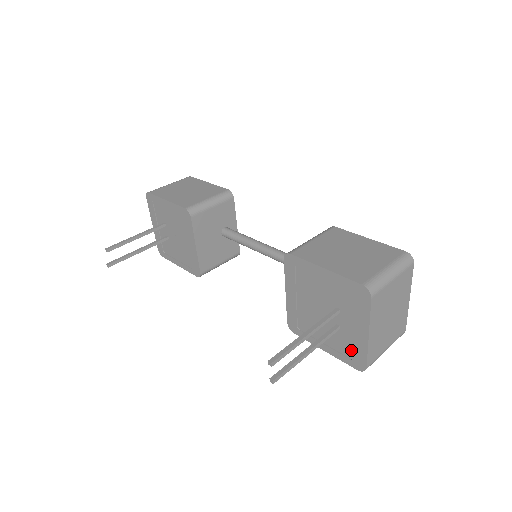
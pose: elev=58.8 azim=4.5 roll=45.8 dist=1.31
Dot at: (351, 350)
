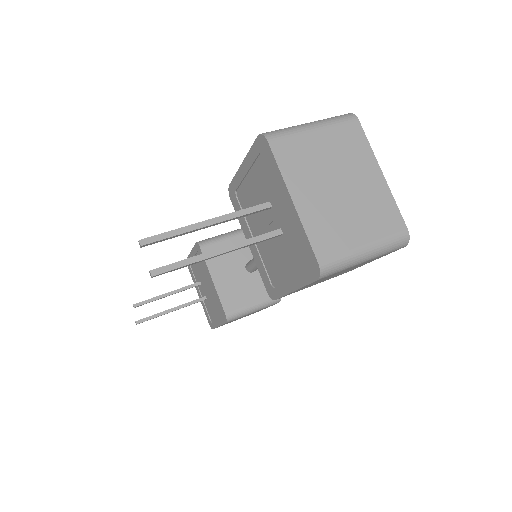
Dot at: (301, 253)
